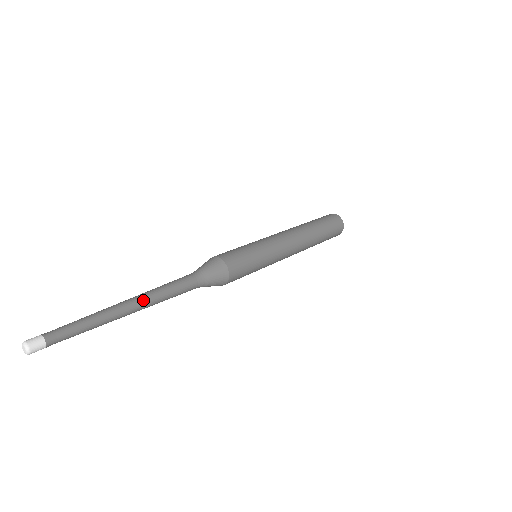
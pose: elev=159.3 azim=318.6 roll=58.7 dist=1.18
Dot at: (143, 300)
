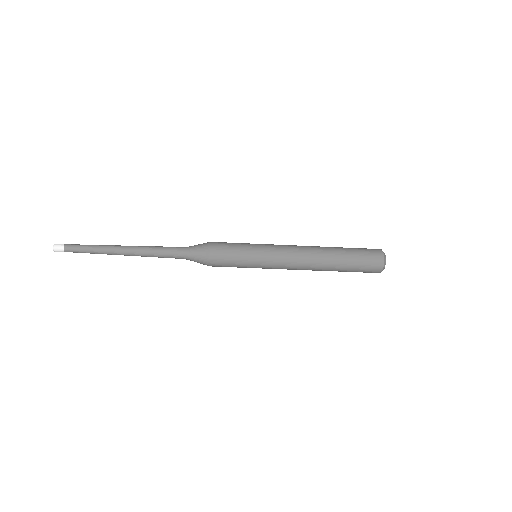
Dot at: (133, 250)
